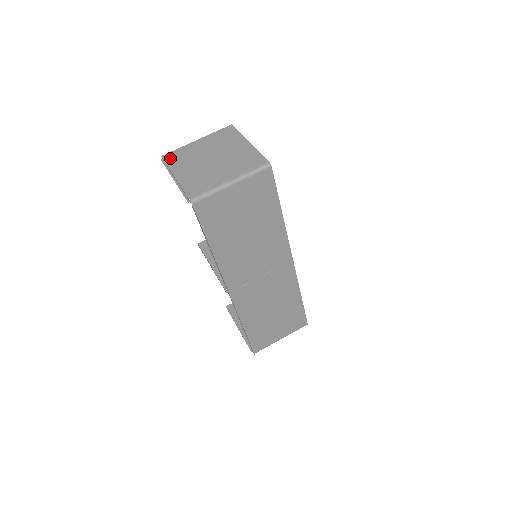
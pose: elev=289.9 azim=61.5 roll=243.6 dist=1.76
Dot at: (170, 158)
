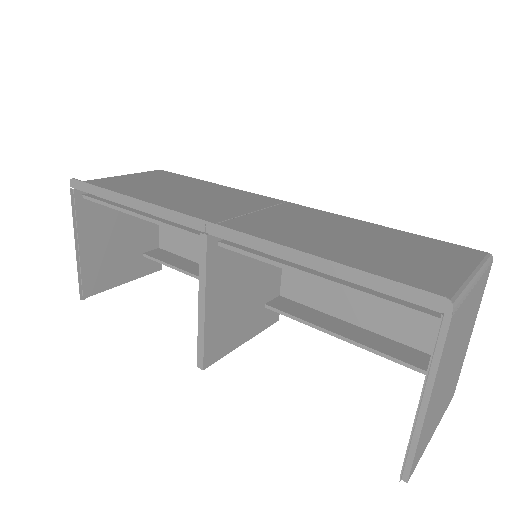
Dot at: (86, 283)
